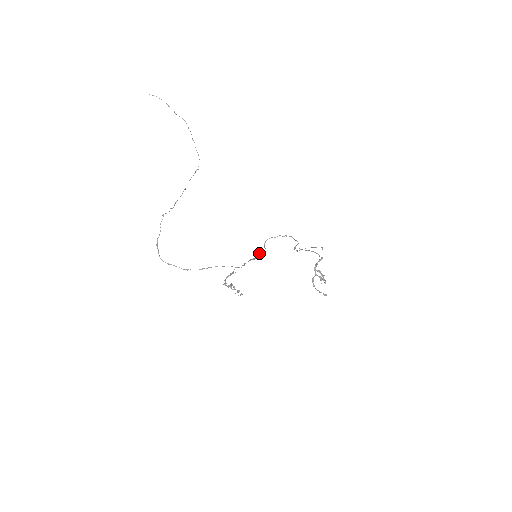
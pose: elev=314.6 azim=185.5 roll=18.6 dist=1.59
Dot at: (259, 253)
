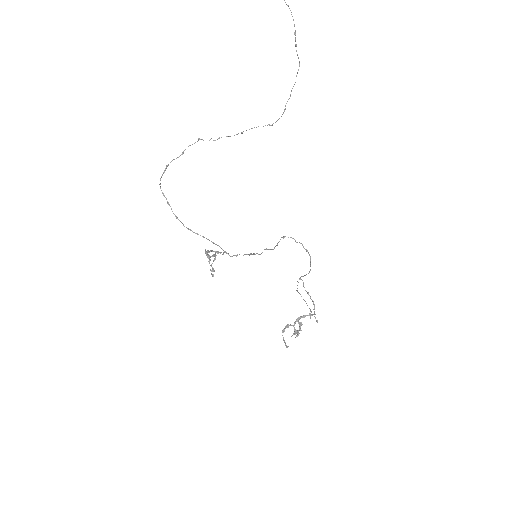
Dot at: occluded
